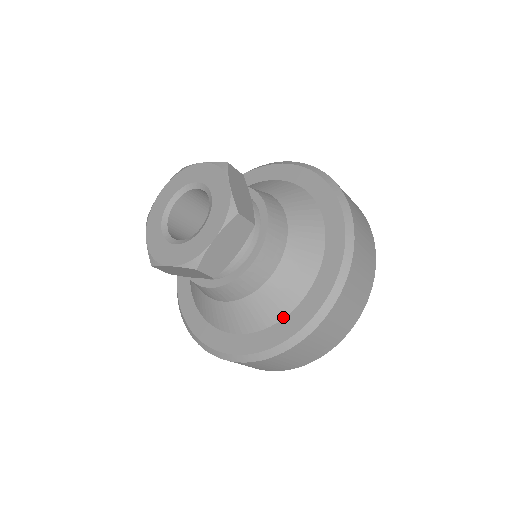
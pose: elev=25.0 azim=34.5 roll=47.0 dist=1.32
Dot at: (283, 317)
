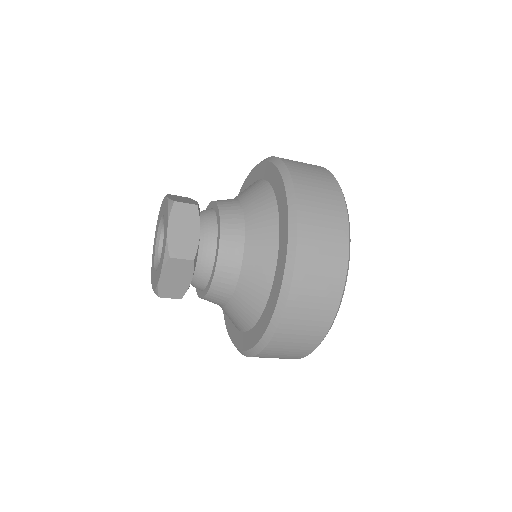
Dot at: (276, 257)
